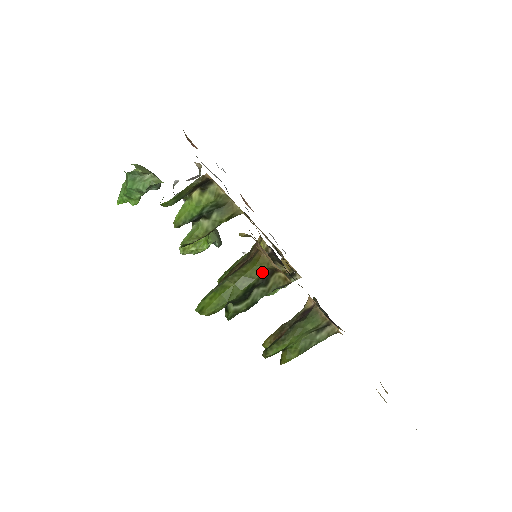
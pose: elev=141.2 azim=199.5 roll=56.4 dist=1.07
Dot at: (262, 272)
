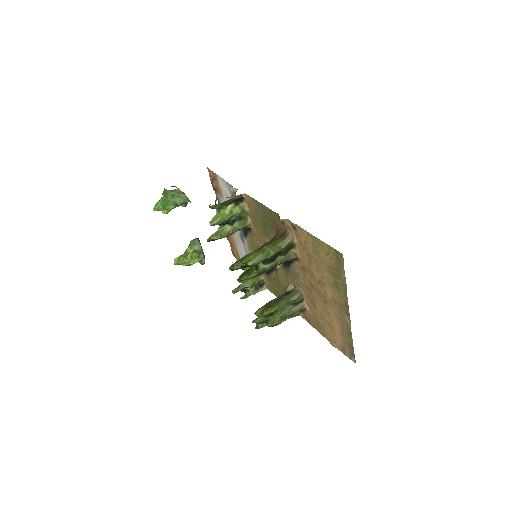
Dot at: (287, 245)
